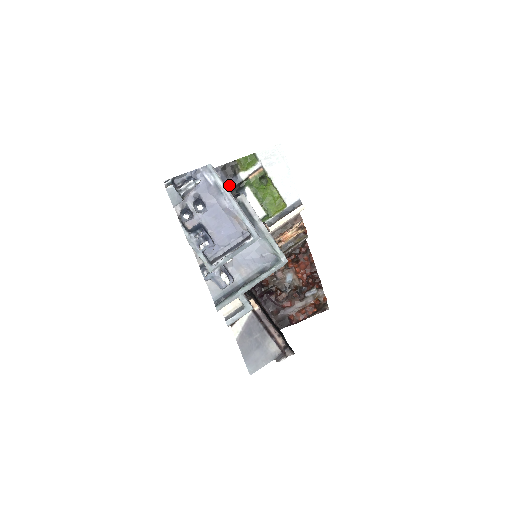
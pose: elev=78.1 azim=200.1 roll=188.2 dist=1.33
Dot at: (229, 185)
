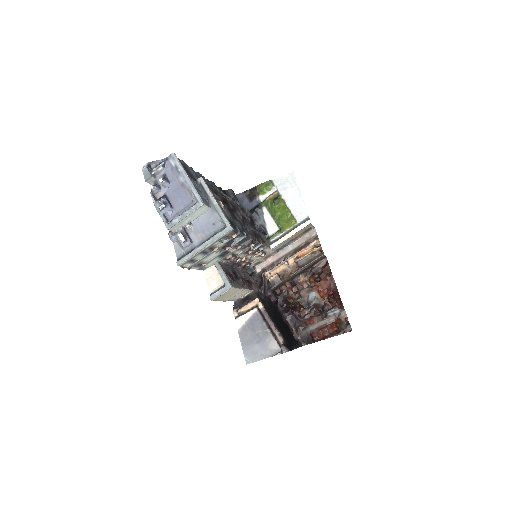
Dot at: (250, 206)
